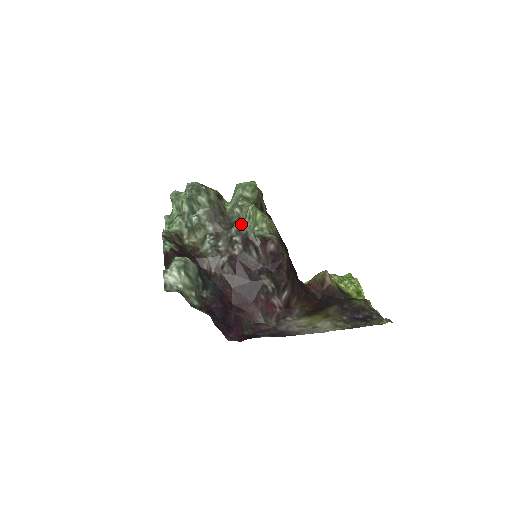
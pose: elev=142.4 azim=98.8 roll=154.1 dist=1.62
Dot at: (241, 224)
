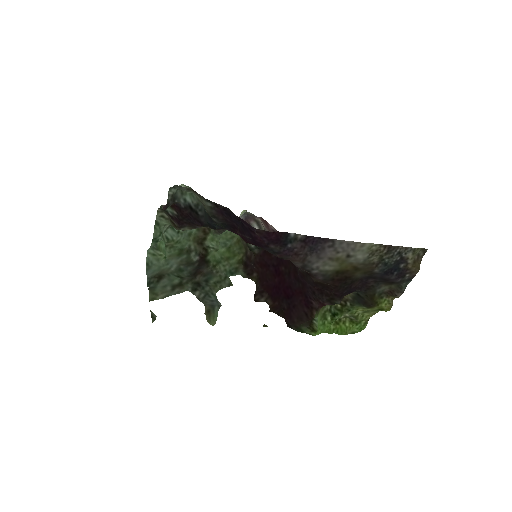
Dot at: occluded
